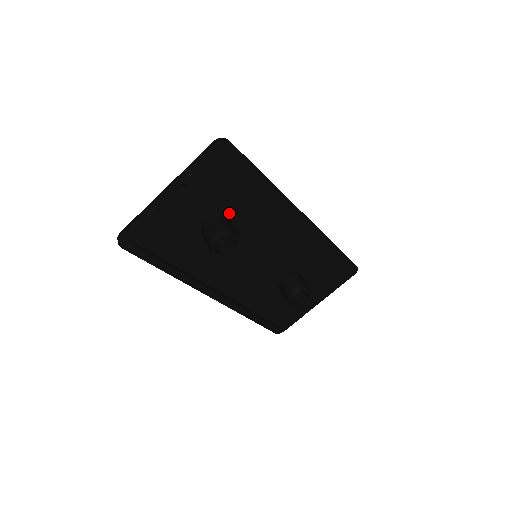
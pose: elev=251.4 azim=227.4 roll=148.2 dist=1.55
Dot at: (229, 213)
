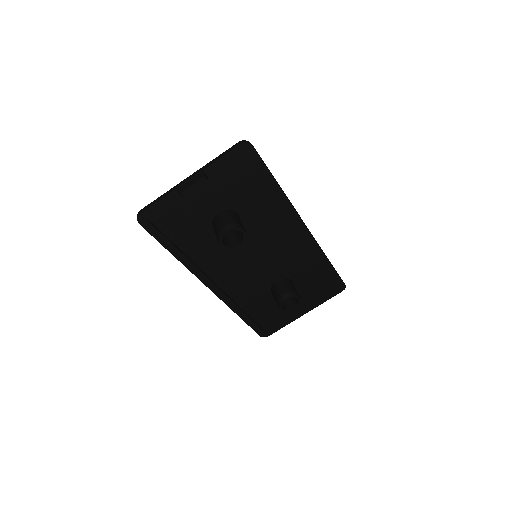
Dot at: (240, 210)
